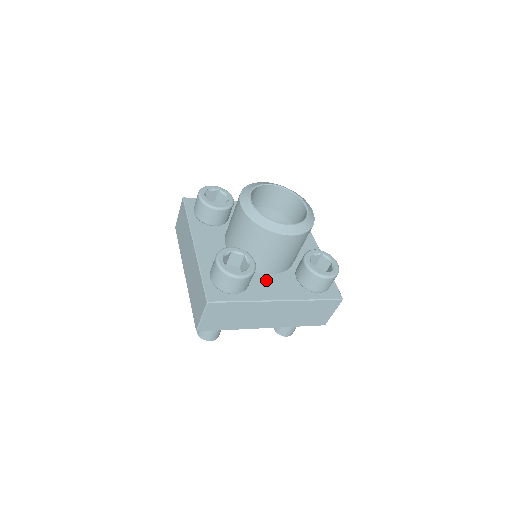
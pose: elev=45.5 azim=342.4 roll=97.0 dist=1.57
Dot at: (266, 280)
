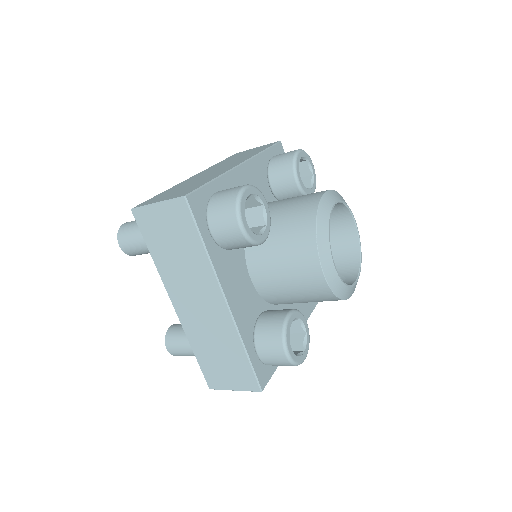
Dot at: occluded
